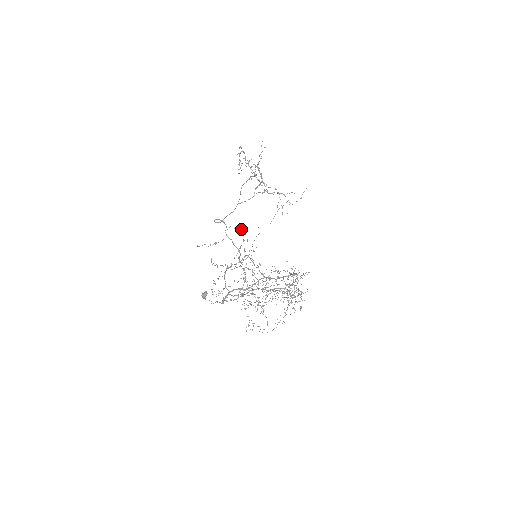
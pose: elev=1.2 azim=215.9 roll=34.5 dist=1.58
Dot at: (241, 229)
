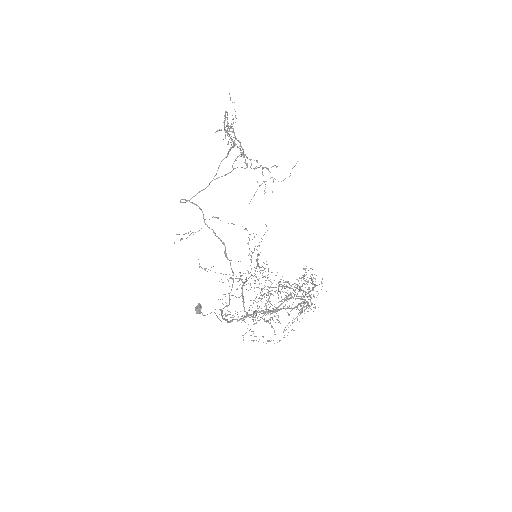
Dot at: occluded
